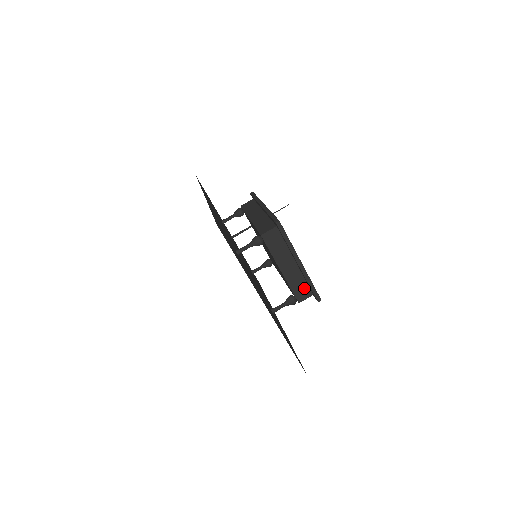
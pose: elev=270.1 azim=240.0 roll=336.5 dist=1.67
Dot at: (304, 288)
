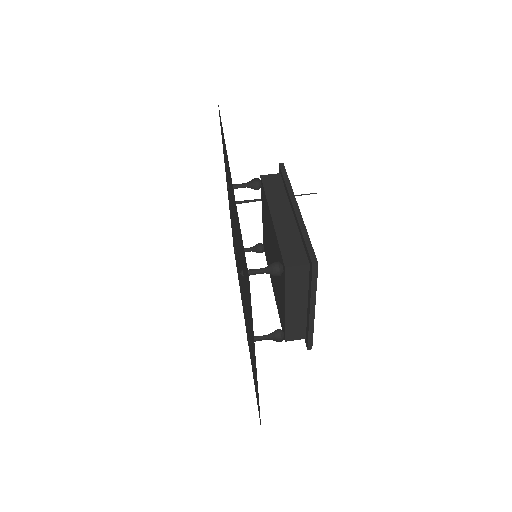
Dot at: (300, 330)
